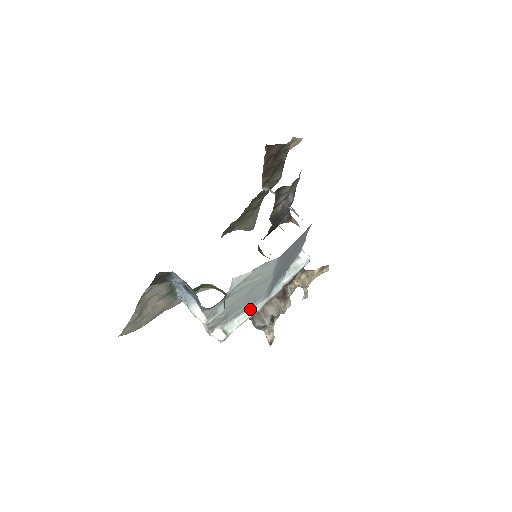
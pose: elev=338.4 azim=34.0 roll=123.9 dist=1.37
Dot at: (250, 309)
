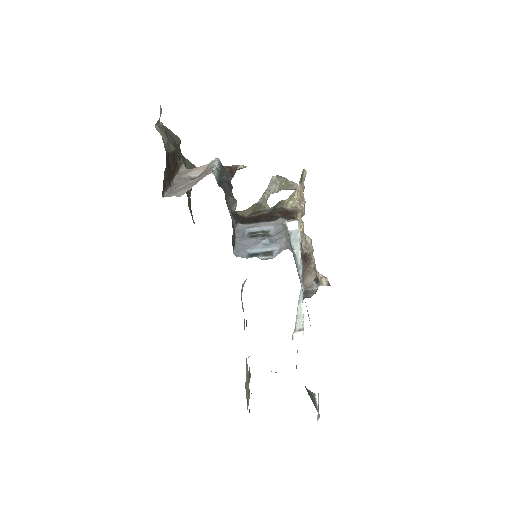
Dot at: (299, 301)
